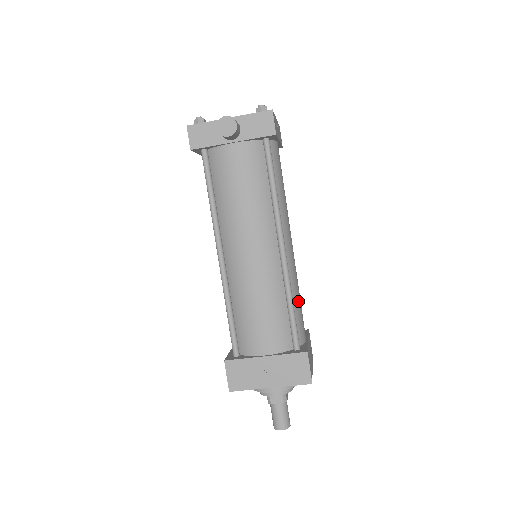
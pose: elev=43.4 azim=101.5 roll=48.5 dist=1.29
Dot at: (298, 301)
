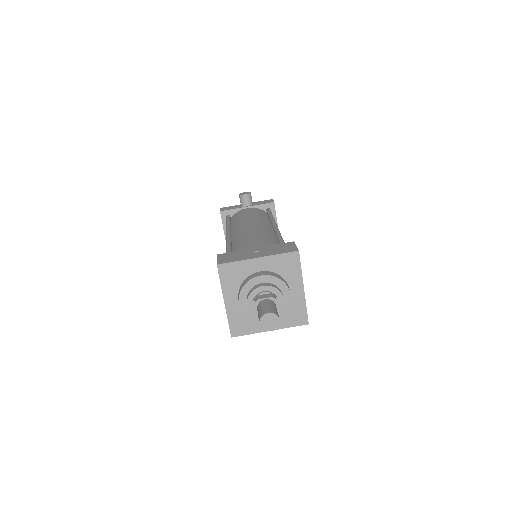
Dot at: occluded
